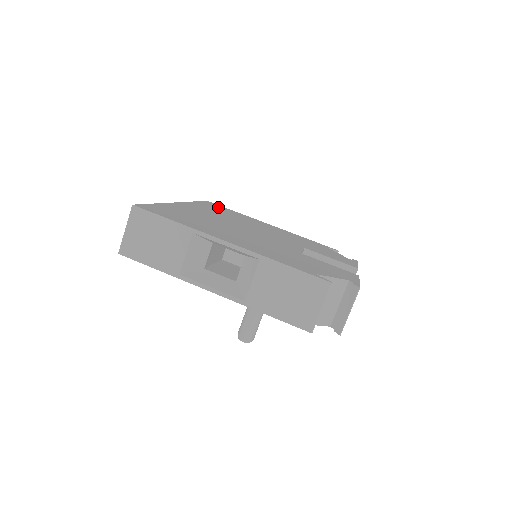
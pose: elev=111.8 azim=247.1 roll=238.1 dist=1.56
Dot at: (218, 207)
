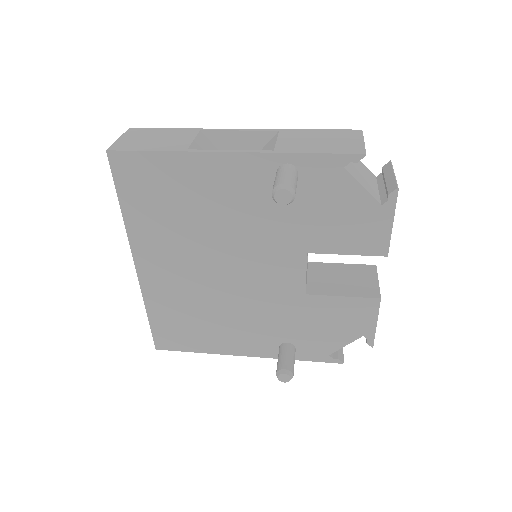
Dot at: occluded
